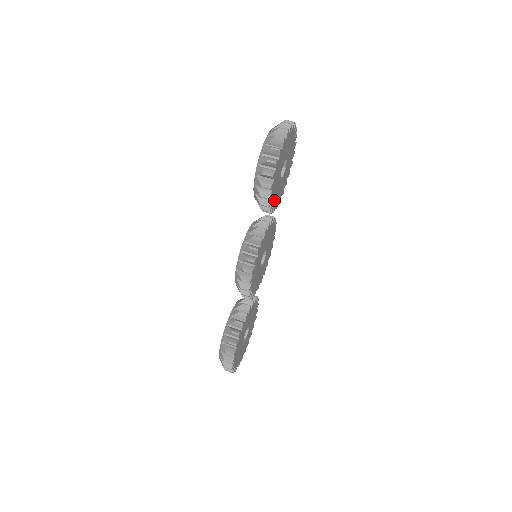
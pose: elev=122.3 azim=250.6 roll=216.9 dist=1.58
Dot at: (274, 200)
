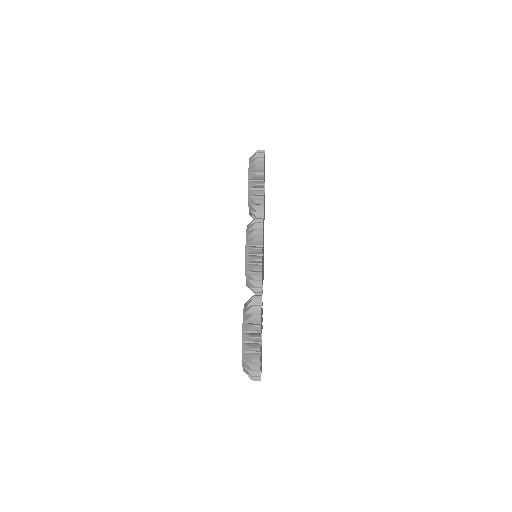
Dot at: occluded
